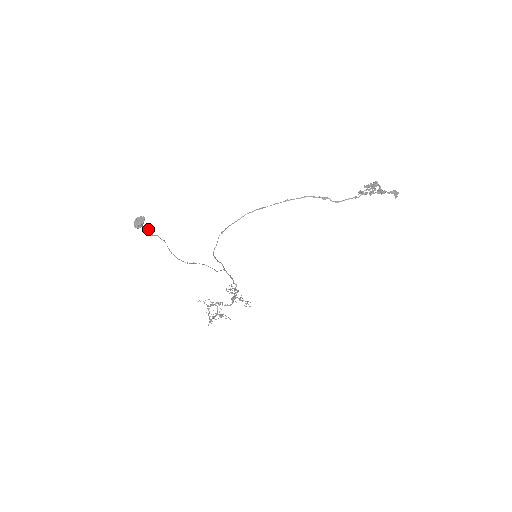
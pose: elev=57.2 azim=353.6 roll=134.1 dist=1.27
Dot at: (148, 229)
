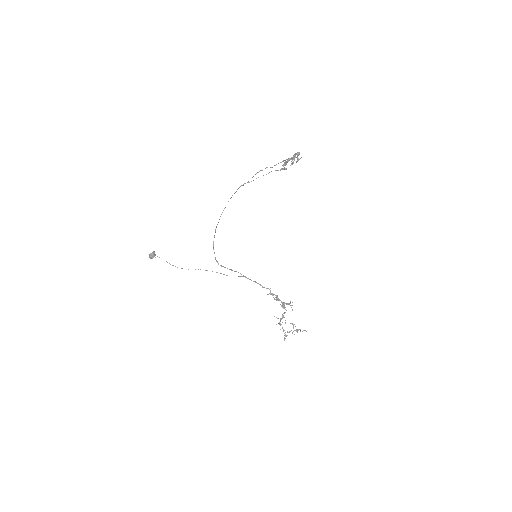
Dot at: (153, 255)
